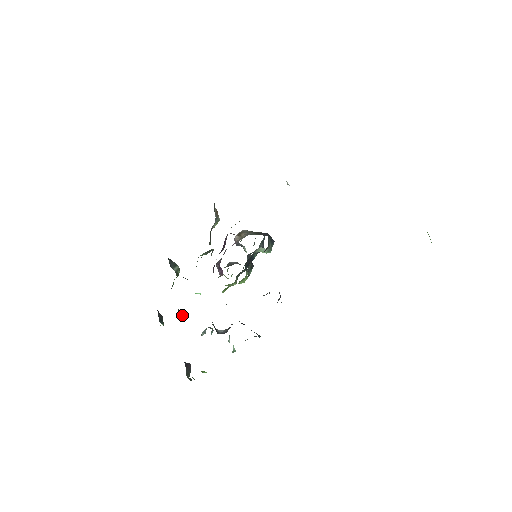
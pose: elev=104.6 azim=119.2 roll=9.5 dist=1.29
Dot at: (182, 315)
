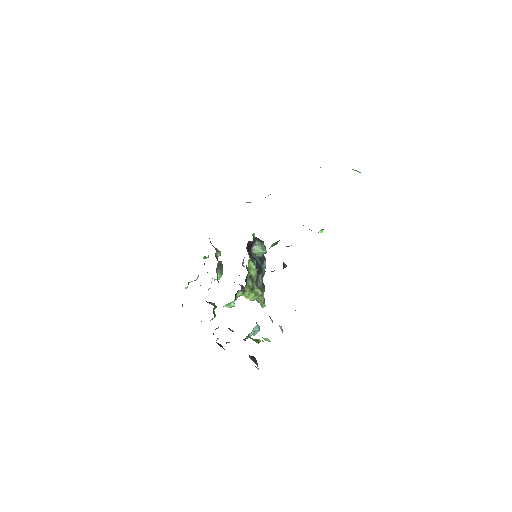
Dot at: (231, 330)
